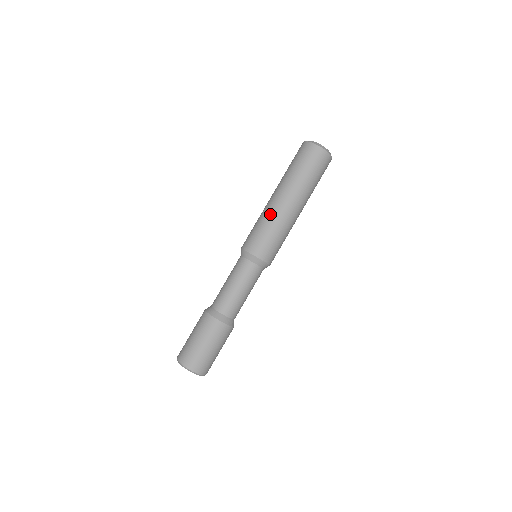
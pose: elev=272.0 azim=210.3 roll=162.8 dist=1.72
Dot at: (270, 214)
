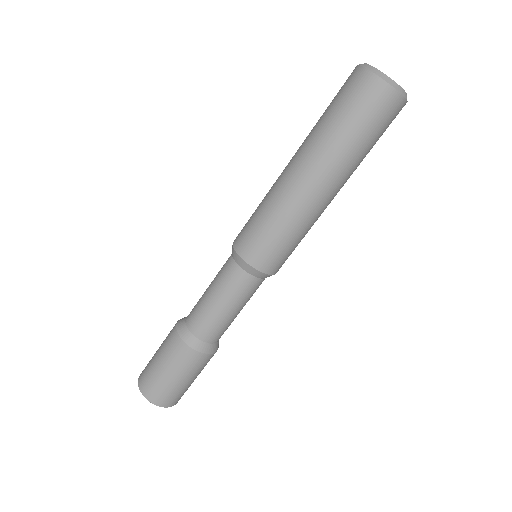
Dot at: (271, 188)
